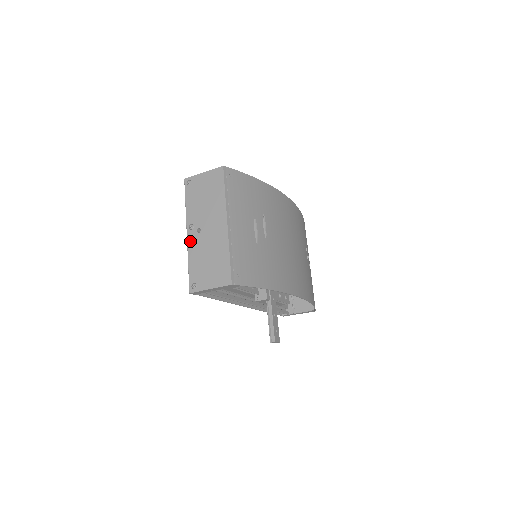
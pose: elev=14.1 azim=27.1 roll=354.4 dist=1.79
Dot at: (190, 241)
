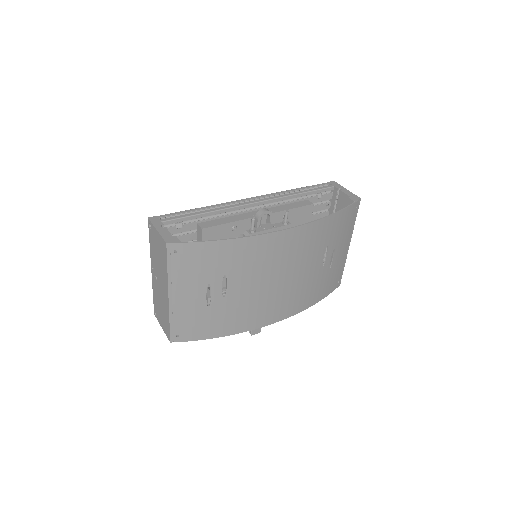
Dot at: (153, 278)
